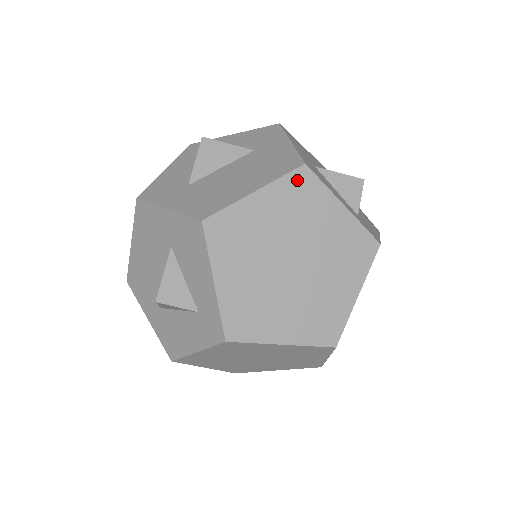
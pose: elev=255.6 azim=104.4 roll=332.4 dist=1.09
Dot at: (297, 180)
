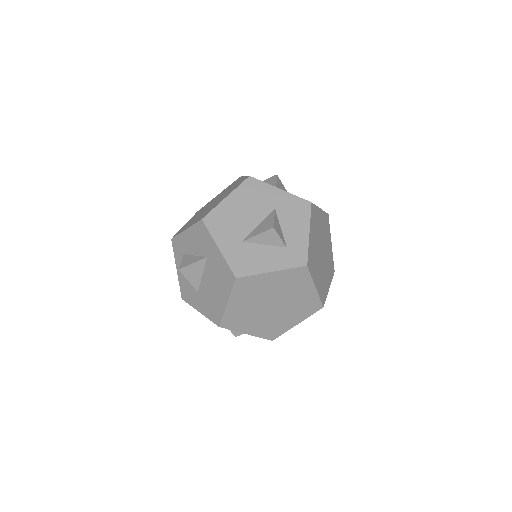
Dot at: (327, 218)
